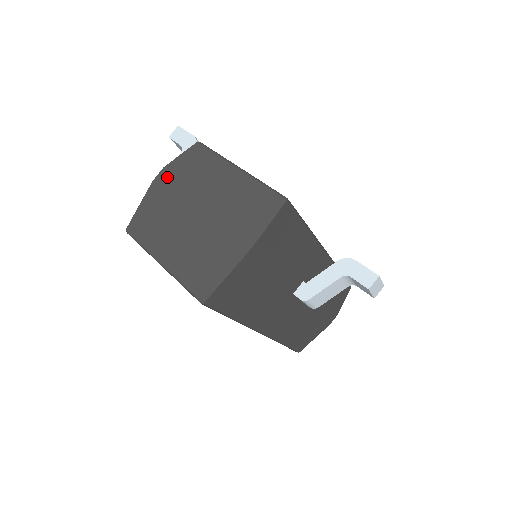
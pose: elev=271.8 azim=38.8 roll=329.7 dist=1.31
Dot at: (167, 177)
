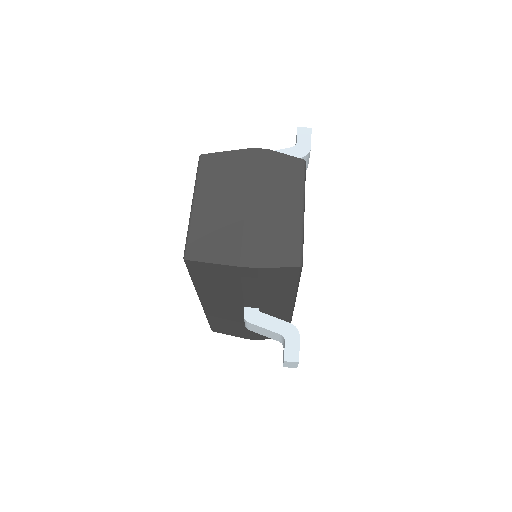
Dot at: (261, 158)
